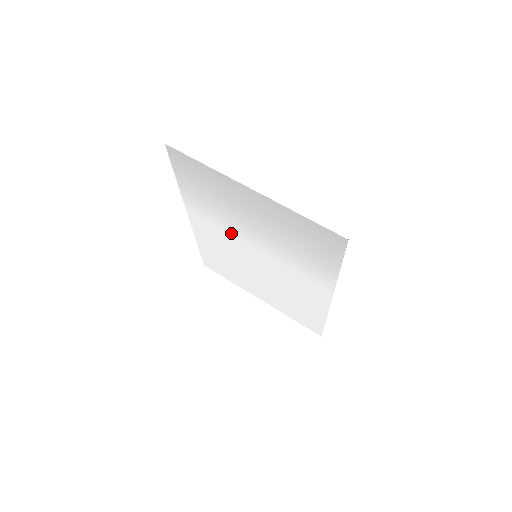
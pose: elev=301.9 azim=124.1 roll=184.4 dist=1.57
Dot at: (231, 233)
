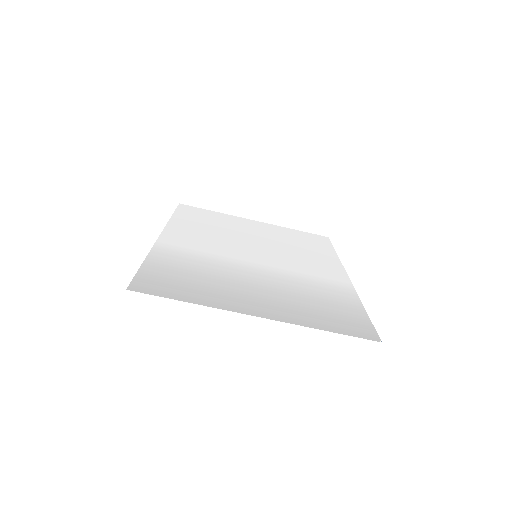
Dot at: (223, 257)
